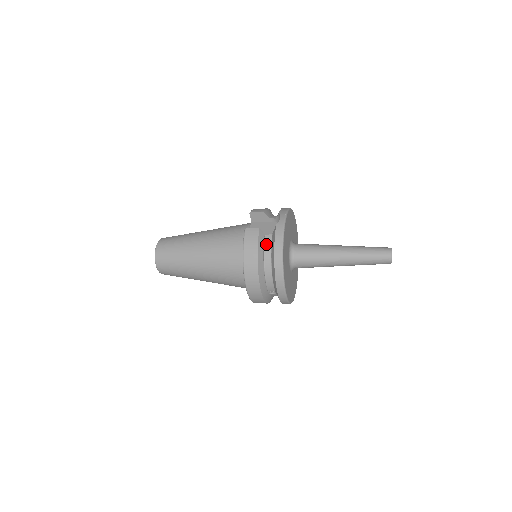
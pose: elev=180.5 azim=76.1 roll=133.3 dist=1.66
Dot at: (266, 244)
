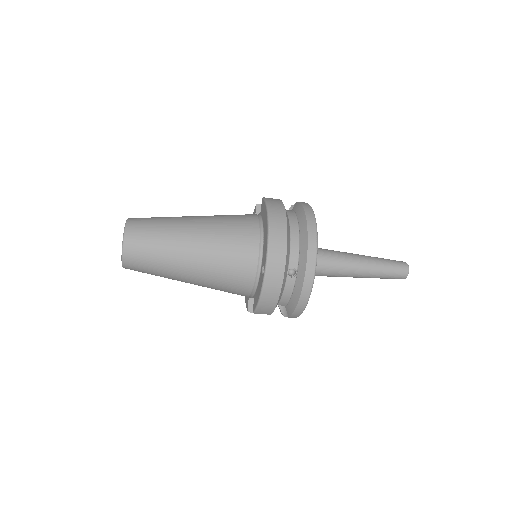
Dot at: (288, 212)
